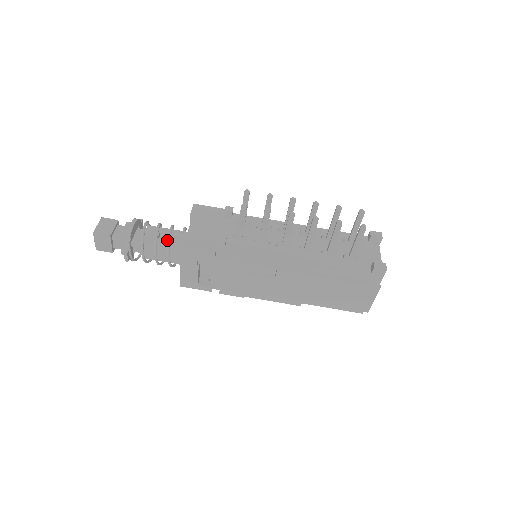
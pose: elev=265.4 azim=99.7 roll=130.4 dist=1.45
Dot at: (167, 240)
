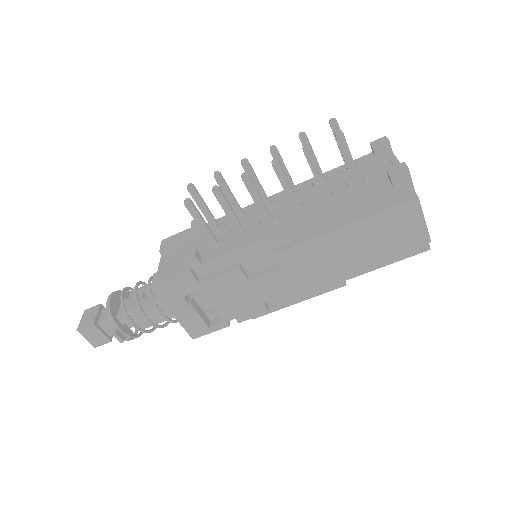
Dot at: occluded
